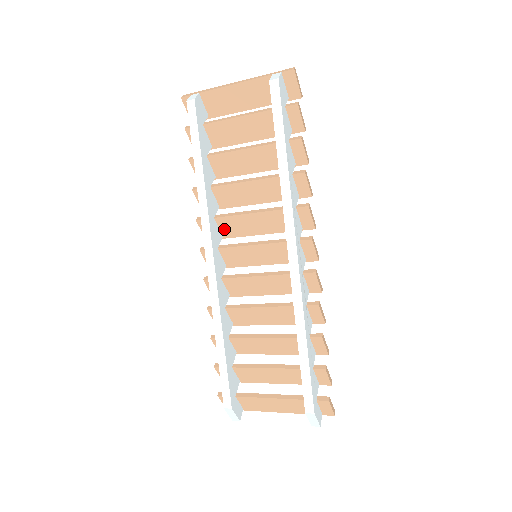
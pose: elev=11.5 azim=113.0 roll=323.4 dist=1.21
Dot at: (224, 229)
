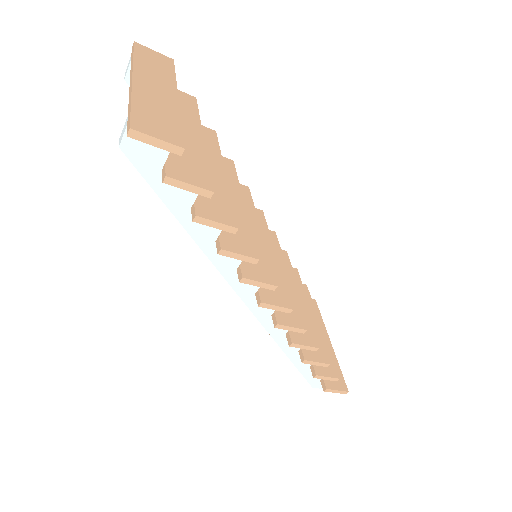
Dot at: occluded
